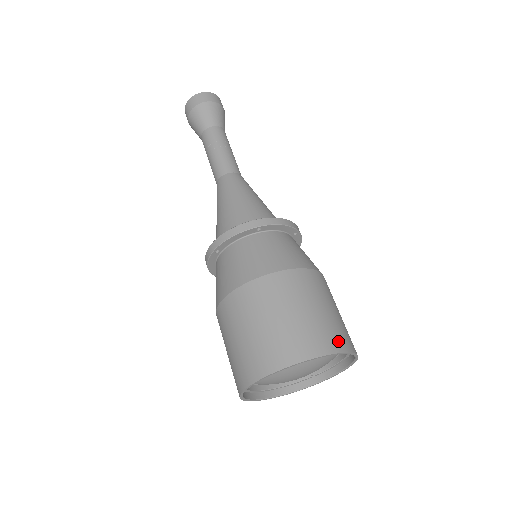
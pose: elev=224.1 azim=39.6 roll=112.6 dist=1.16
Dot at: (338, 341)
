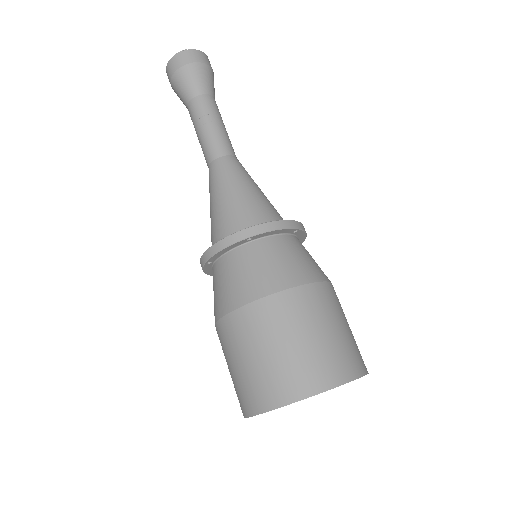
Dot at: (339, 371)
